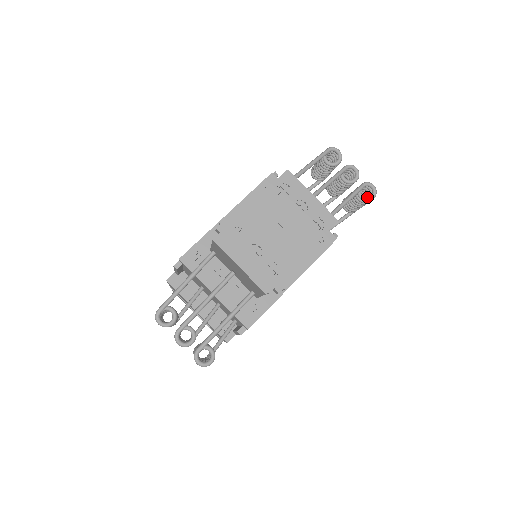
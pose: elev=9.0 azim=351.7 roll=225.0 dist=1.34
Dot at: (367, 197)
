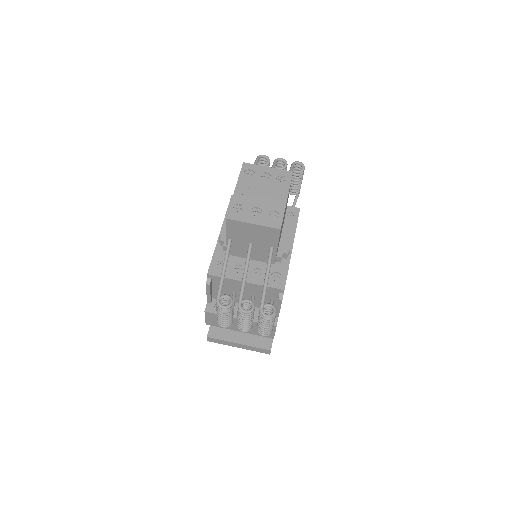
Dot at: (300, 170)
